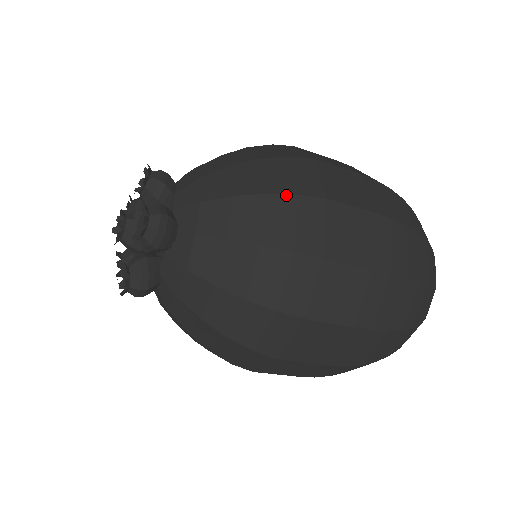
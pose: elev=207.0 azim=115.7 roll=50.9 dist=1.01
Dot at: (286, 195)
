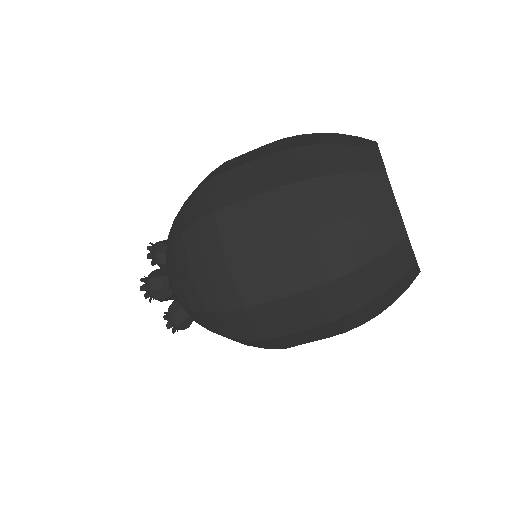
Dot at: (191, 227)
